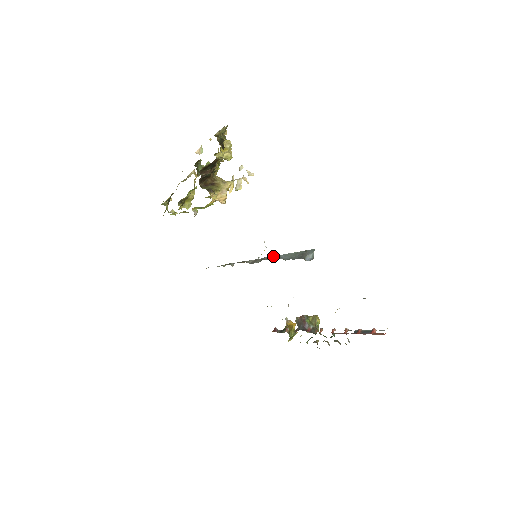
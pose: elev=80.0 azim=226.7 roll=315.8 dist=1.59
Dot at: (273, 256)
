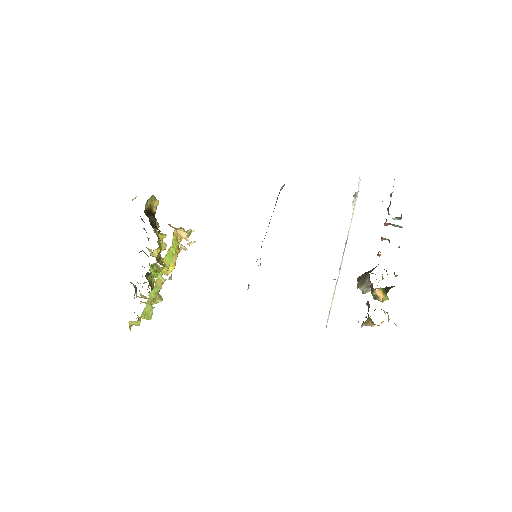
Dot at: occluded
